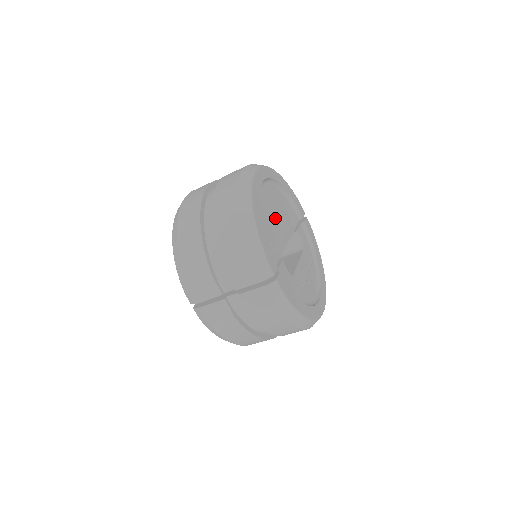
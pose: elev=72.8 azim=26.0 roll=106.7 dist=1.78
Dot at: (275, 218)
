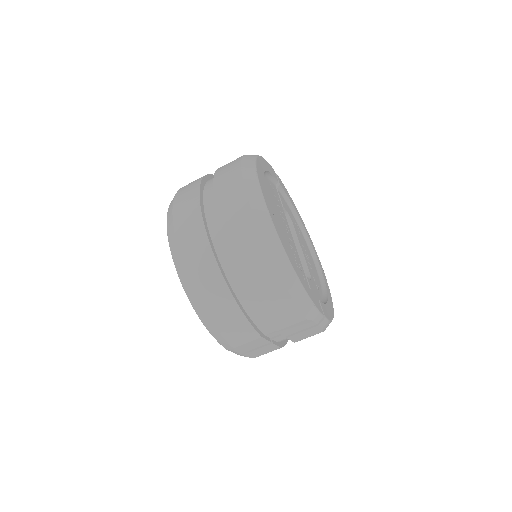
Dot at: (283, 230)
